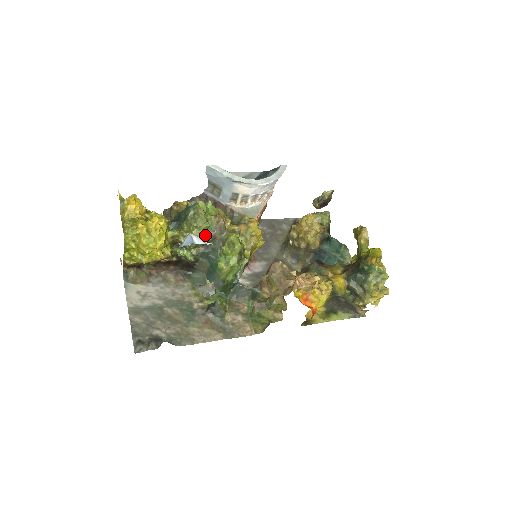
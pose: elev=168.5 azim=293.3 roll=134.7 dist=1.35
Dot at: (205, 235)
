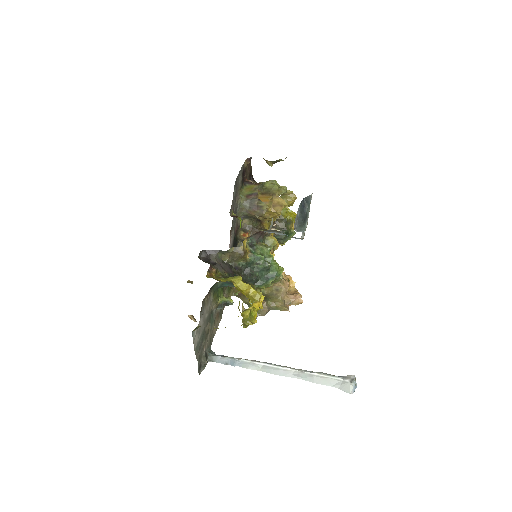
Dot at: occluded
